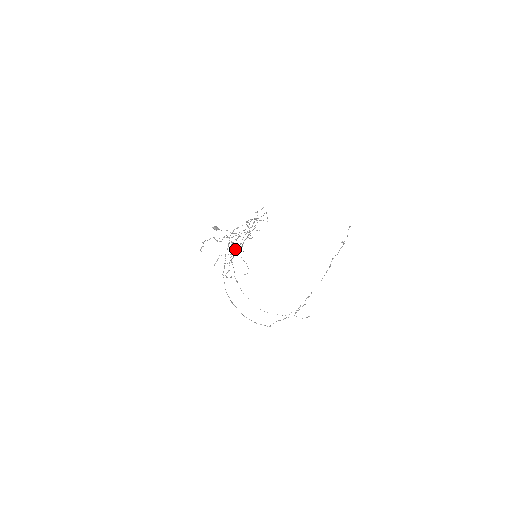
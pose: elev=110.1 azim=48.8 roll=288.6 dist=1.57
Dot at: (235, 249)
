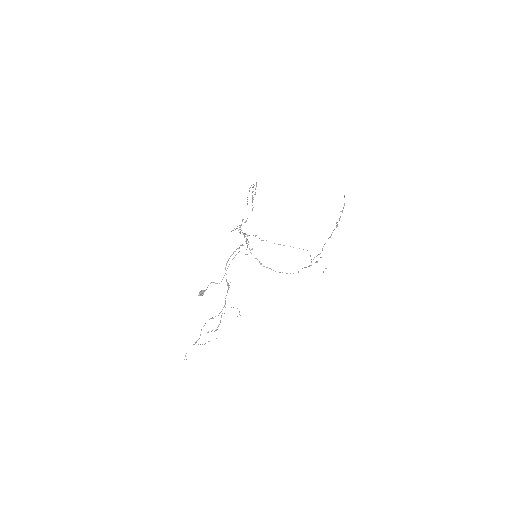
Dot at: occluded
